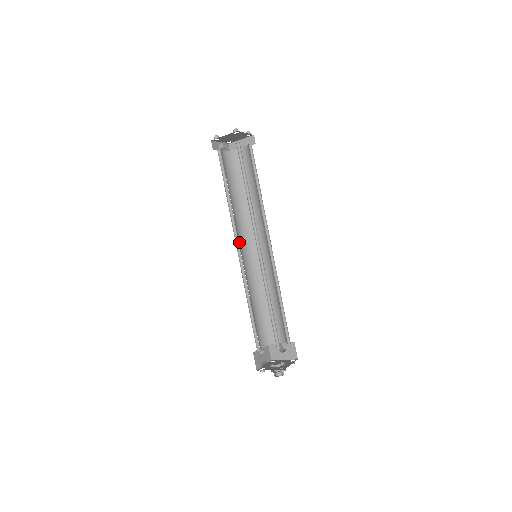
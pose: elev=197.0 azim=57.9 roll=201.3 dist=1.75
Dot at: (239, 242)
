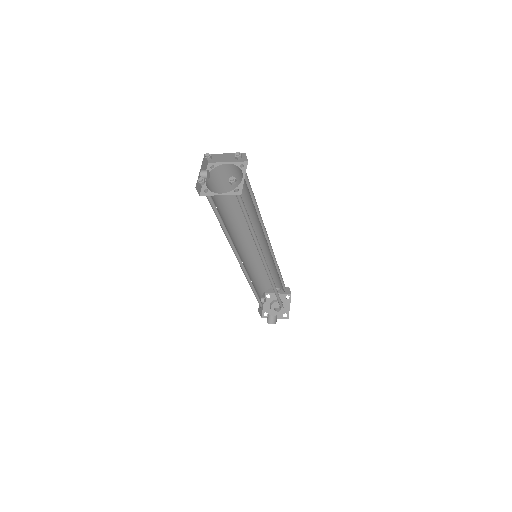
Dot at: (237, 250)
